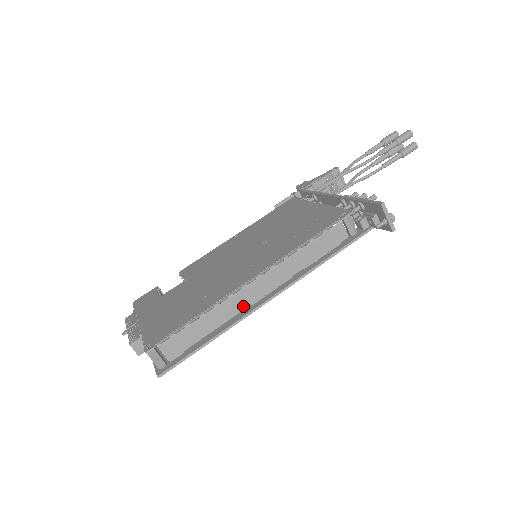
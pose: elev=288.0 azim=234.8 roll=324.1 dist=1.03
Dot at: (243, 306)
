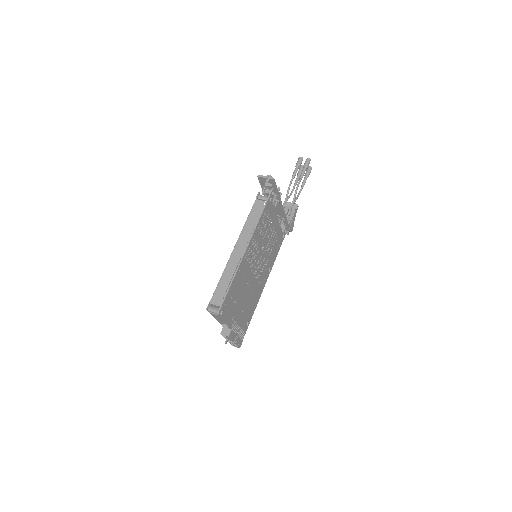
Dot at: (237, 261)
